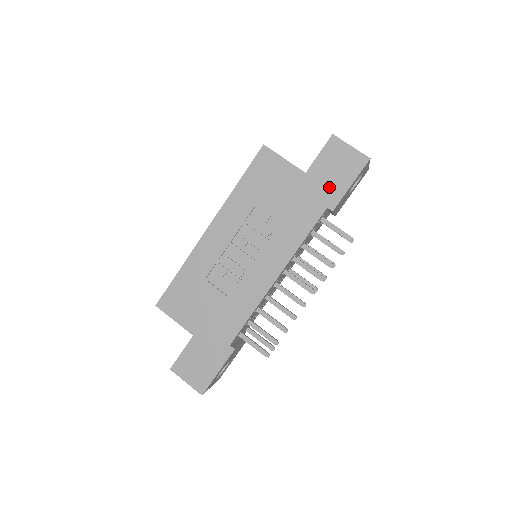
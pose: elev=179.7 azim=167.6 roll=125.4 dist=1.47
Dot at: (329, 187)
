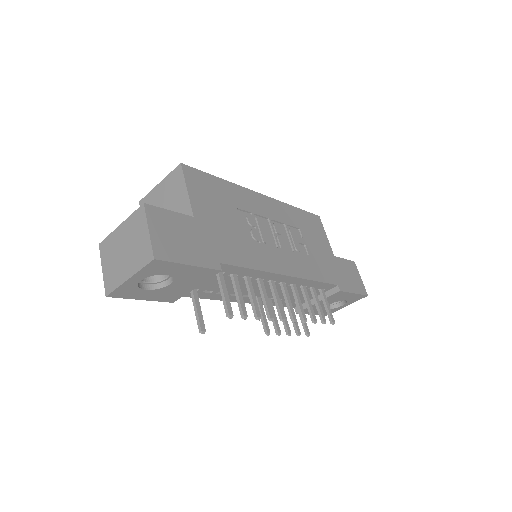
Dot at: (343, 278)
